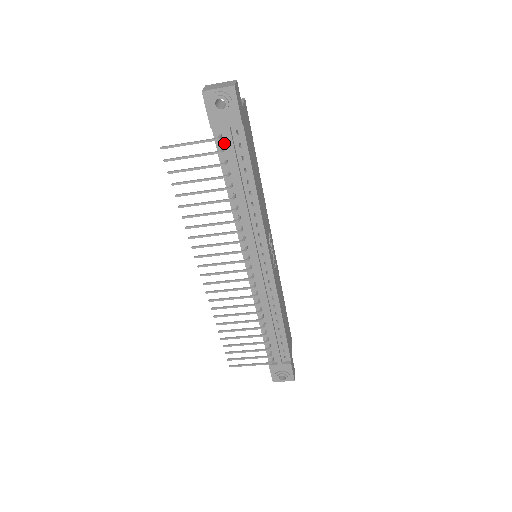
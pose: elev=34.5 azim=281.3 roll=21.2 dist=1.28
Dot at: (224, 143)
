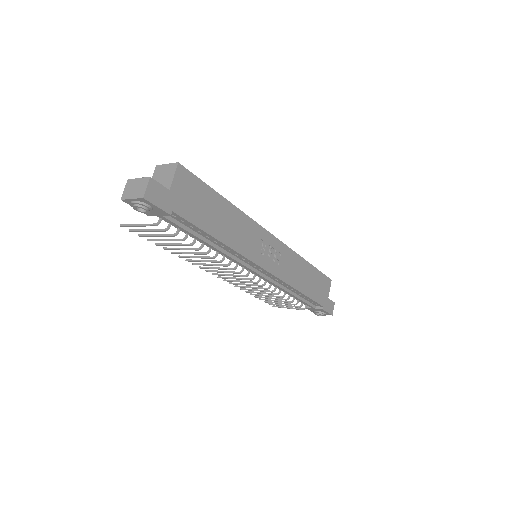
Dot at: occluded
